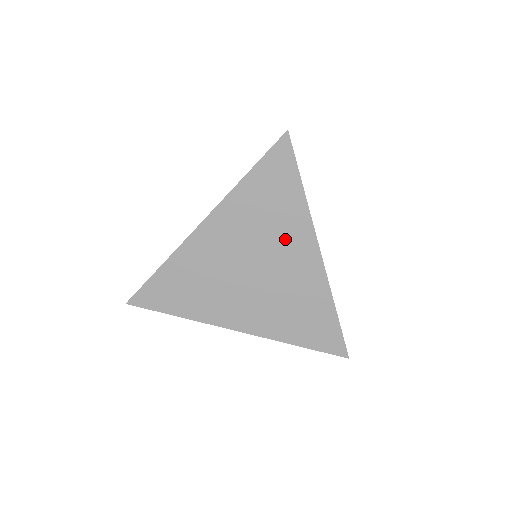
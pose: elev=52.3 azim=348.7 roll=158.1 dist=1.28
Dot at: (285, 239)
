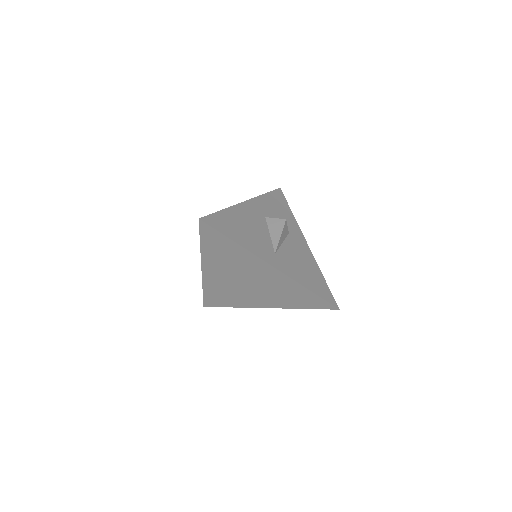
Dot at: (249, 266)
